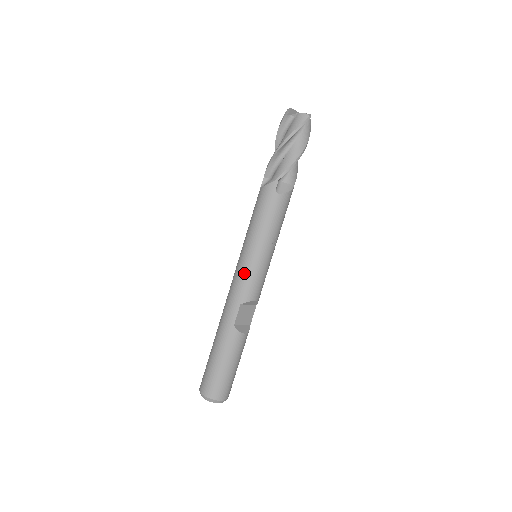
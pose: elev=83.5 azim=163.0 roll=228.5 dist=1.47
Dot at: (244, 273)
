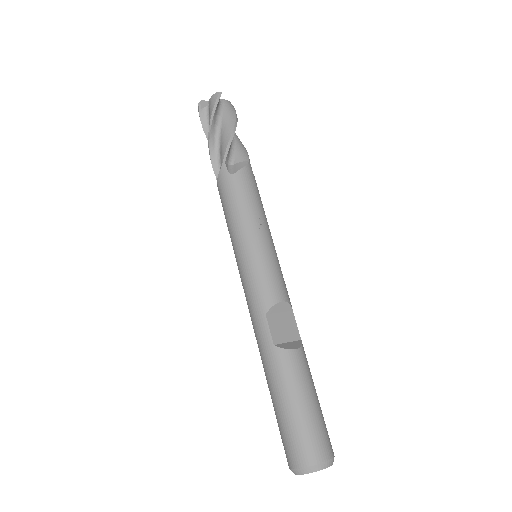
Dot at: (248, 277)
